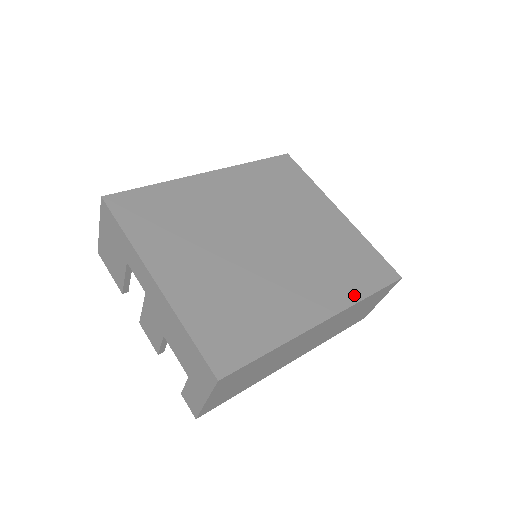
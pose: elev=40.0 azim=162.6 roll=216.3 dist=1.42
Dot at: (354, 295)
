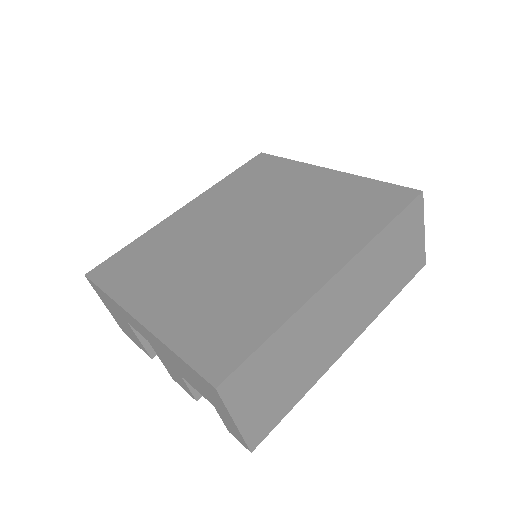
Dot at: (365, 235)
